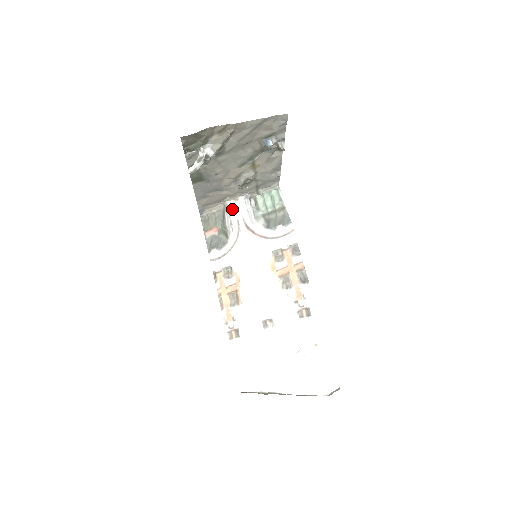
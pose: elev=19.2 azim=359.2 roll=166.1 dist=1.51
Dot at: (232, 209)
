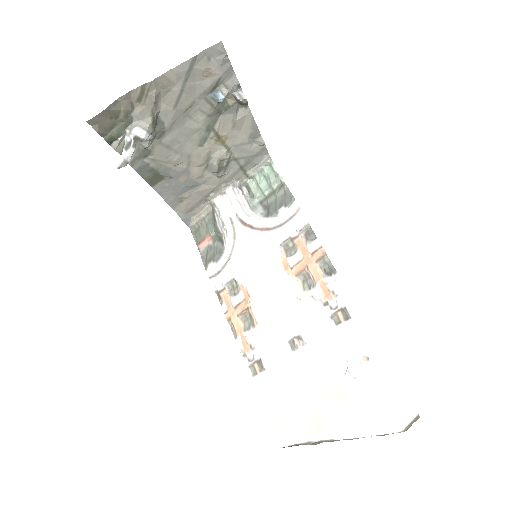
Dot at: (221, 206)
